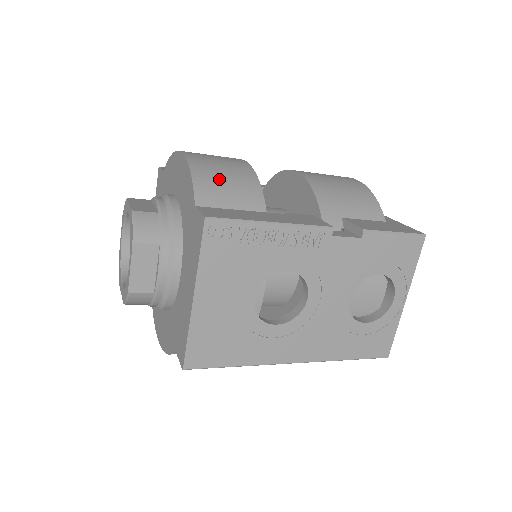
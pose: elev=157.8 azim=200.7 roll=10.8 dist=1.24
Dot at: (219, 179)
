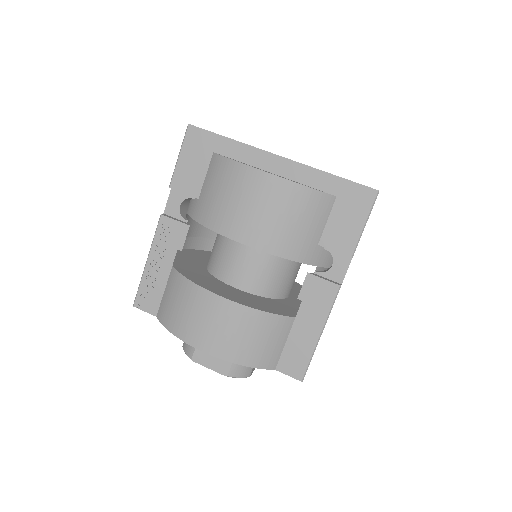
Dot at: (257, 347)
